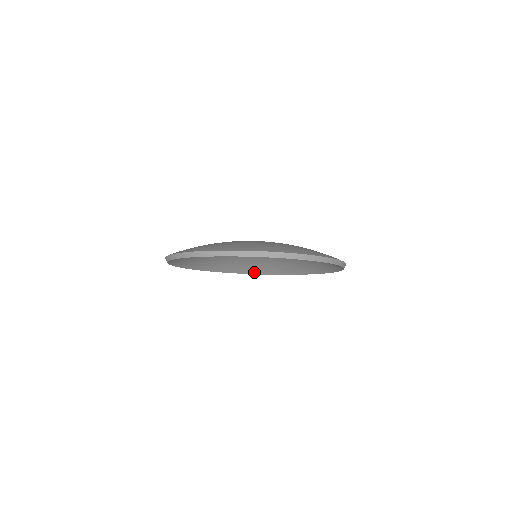
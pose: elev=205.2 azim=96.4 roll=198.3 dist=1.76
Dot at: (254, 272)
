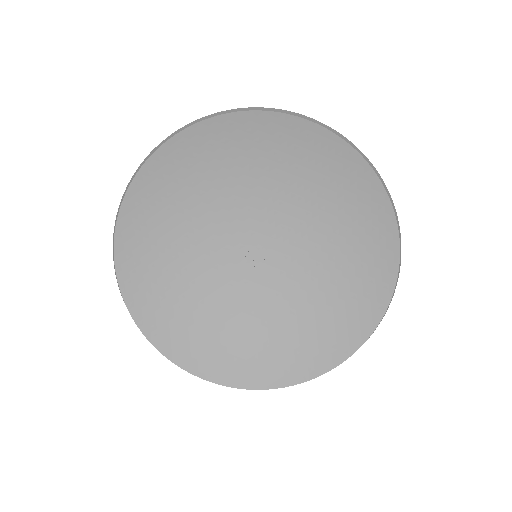
Dot at: (280, 380)
